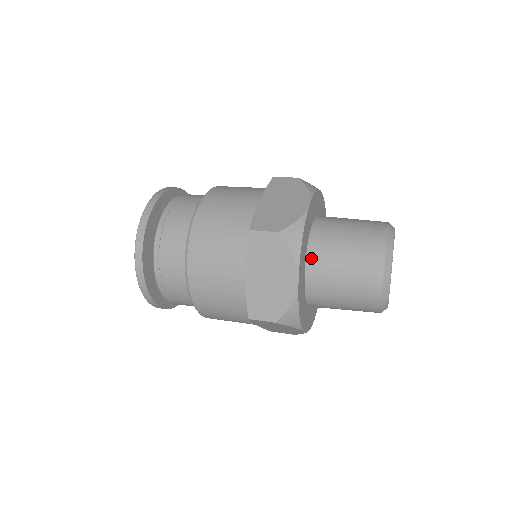
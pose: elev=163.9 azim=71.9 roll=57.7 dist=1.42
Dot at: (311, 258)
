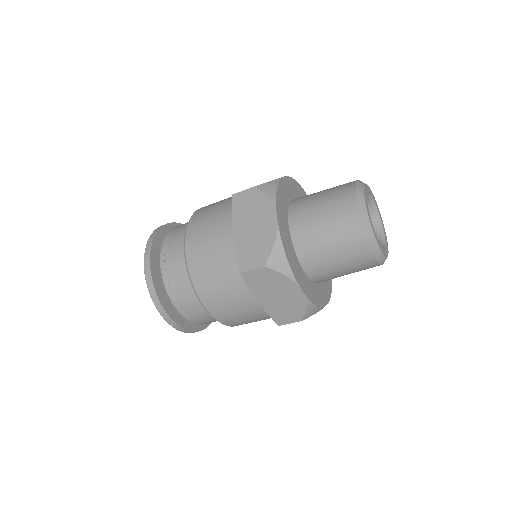
Dot at: (292, 214)
